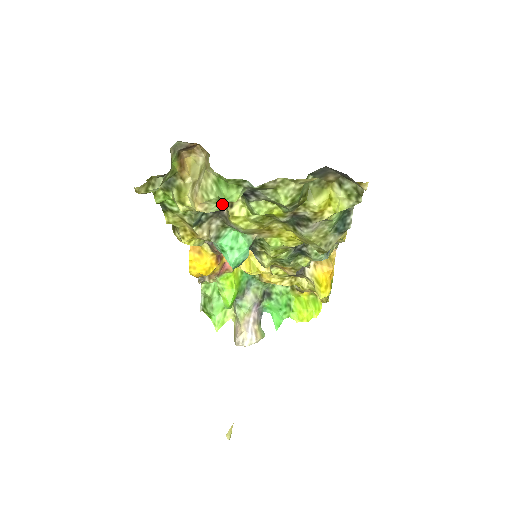
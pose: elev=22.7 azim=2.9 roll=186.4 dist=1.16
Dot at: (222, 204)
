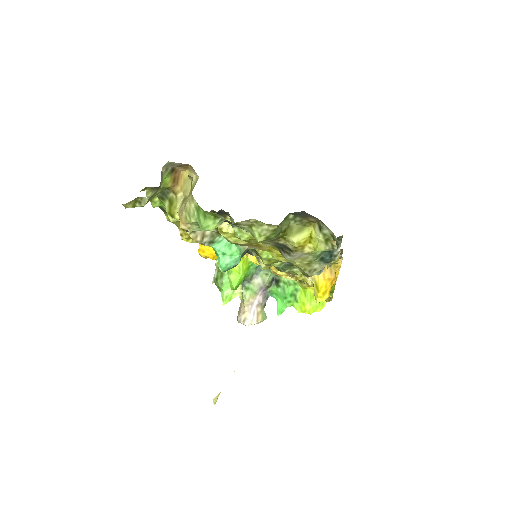
Dot at: occluded
